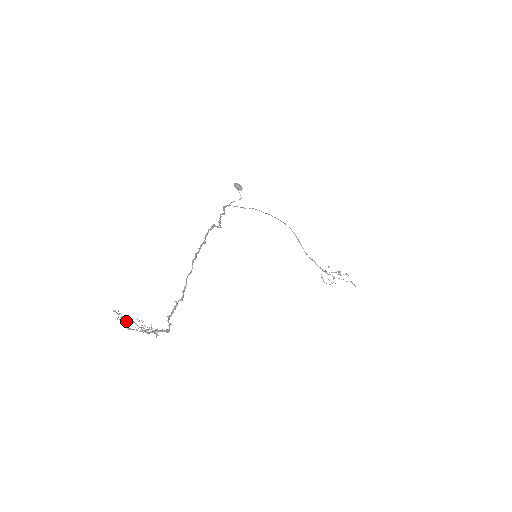
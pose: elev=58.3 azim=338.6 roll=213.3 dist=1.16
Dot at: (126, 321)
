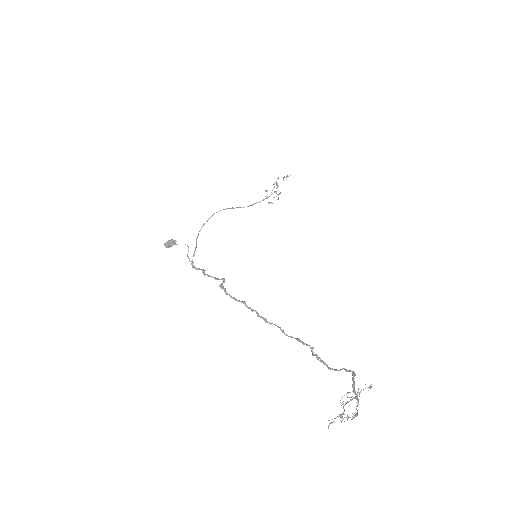
Dot at: occluded
